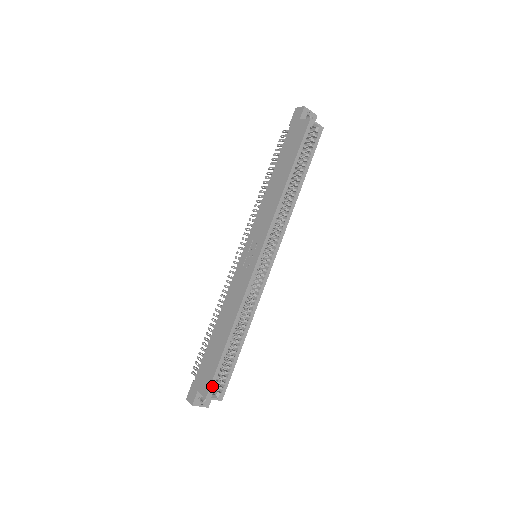
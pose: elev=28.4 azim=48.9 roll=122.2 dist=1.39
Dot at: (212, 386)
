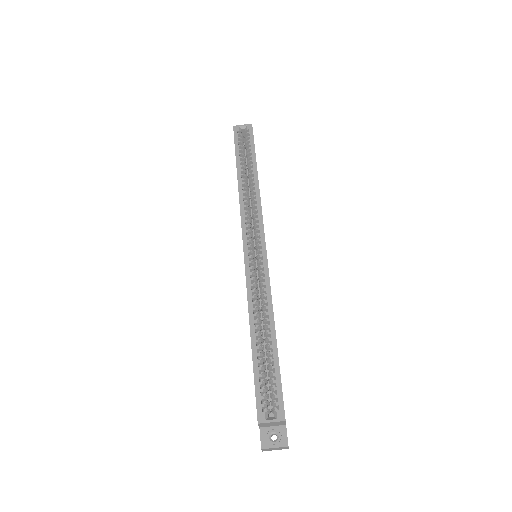
Dot at: (259, 405)
